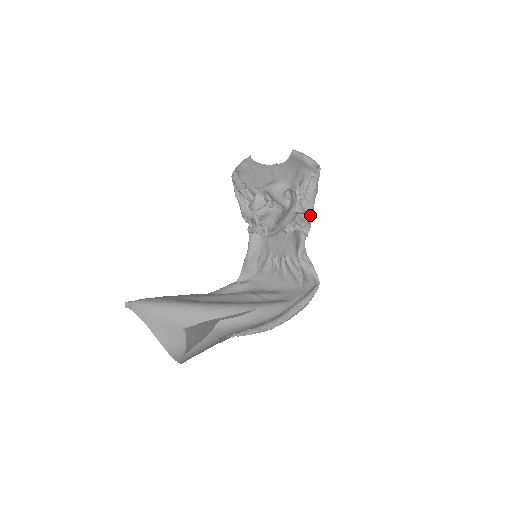
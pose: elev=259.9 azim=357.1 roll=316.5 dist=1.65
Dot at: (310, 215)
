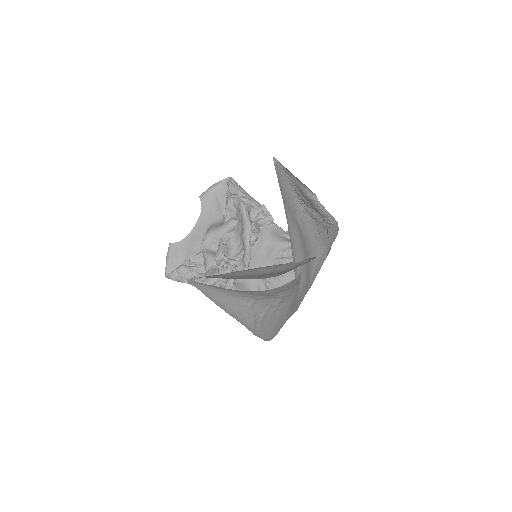
Dot at: (258, 206)
